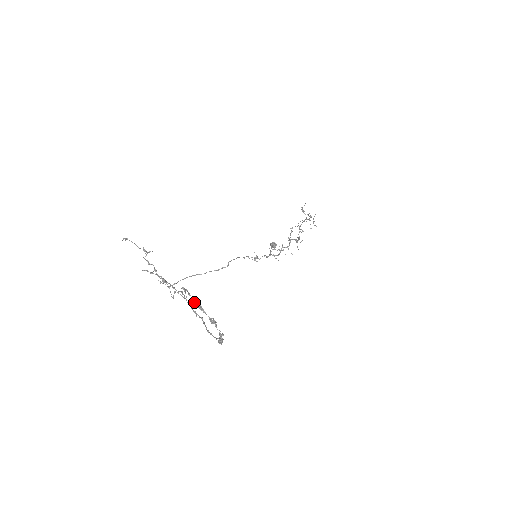
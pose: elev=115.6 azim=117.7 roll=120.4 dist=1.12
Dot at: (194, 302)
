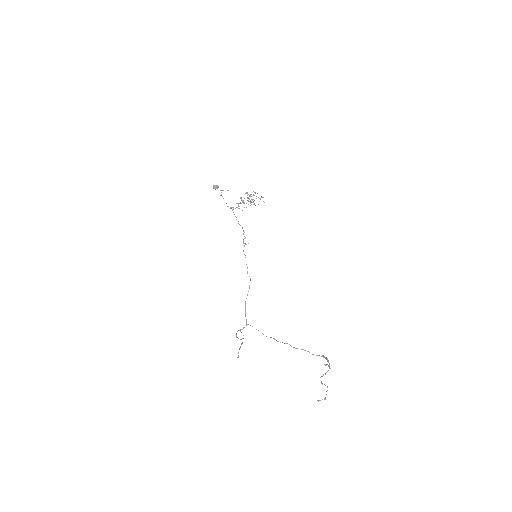
Dot at: occluded
